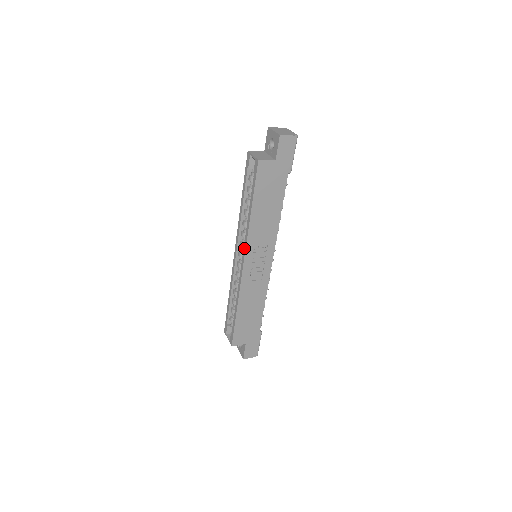
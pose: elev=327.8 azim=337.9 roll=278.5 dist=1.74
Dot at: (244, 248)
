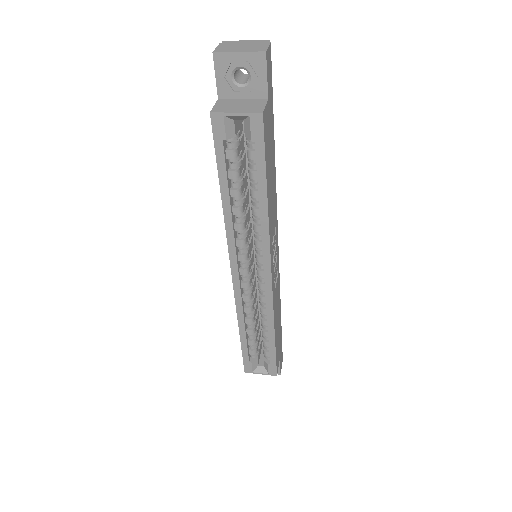
Dot at: (266, 257)
